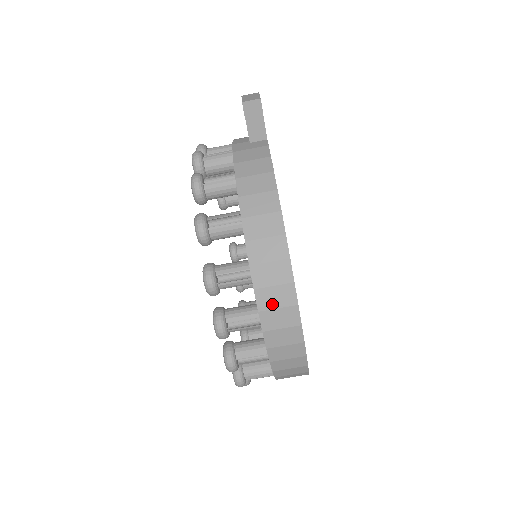
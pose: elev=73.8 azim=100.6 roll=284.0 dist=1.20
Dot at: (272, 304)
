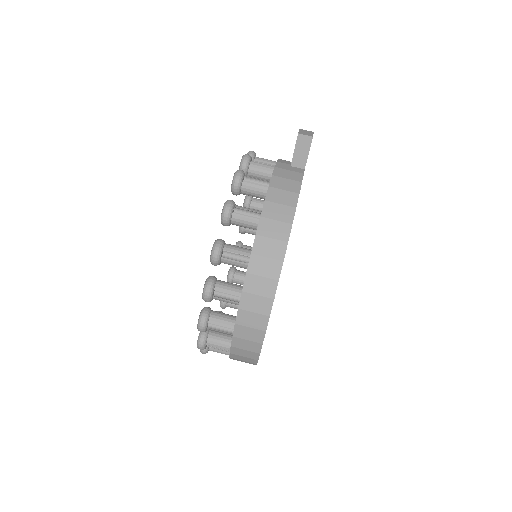
Dot at: (255, 290)
